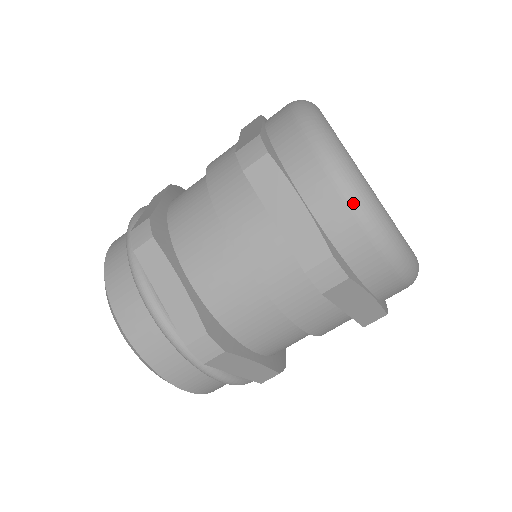
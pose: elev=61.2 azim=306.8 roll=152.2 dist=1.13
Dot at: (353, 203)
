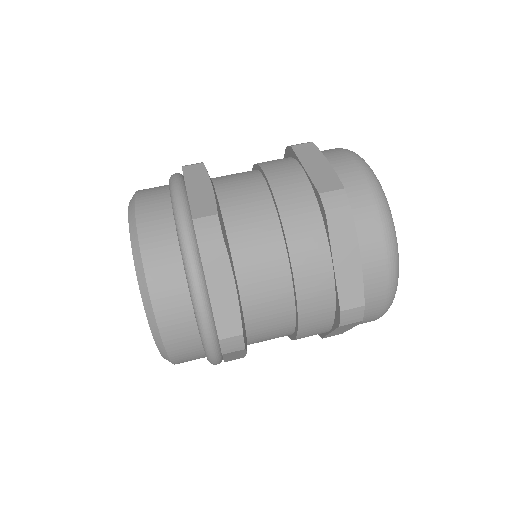
Dot at: (366, 172)
